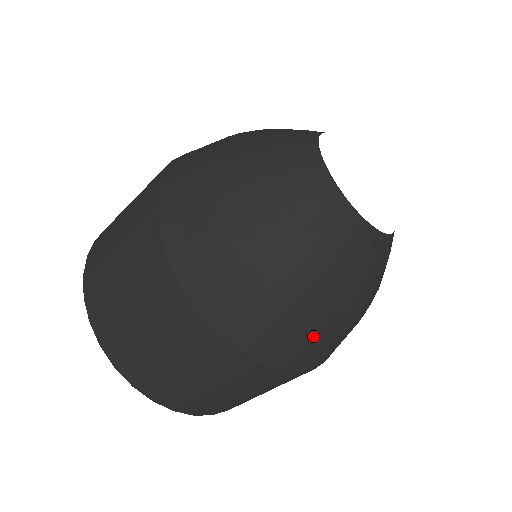
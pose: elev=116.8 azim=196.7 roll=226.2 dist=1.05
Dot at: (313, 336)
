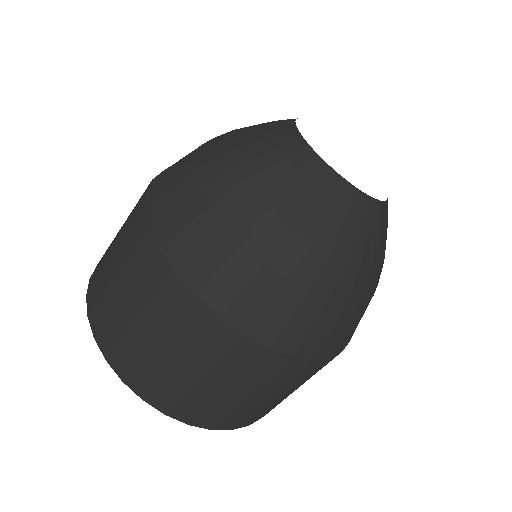
Dot at: (214, 233)
